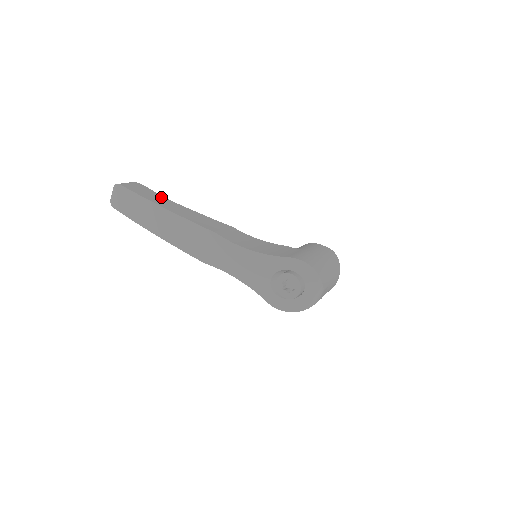
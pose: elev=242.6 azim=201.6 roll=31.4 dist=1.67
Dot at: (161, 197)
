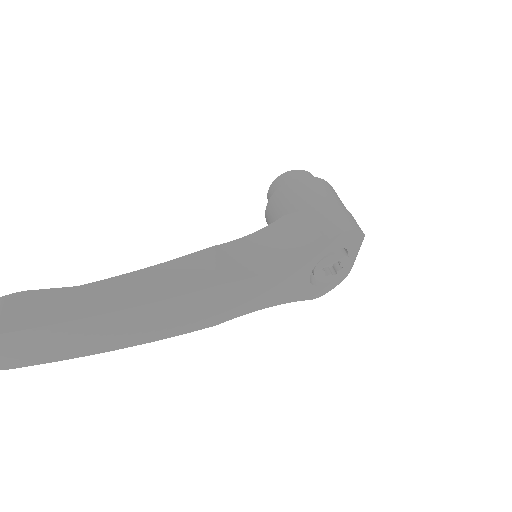
Dot at: (76, 291)
